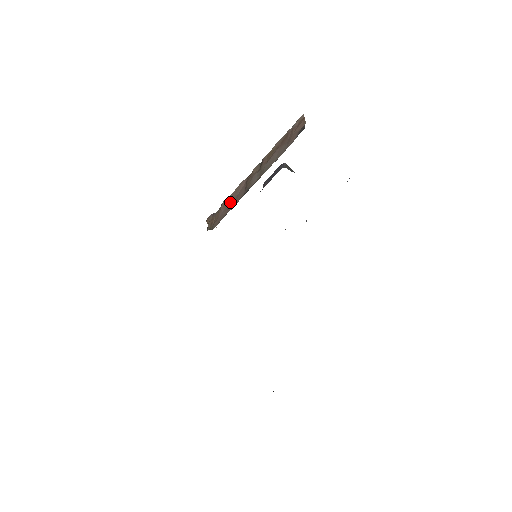
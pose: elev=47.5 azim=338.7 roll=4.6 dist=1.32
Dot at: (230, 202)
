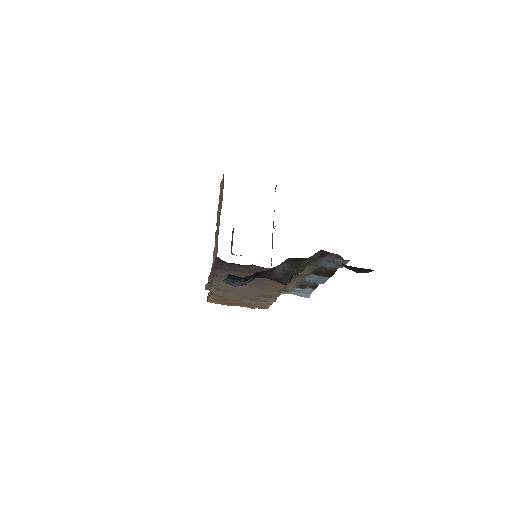
Dot at: occluded
